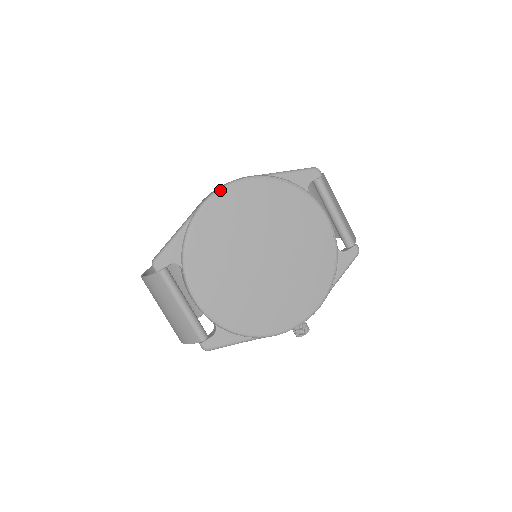
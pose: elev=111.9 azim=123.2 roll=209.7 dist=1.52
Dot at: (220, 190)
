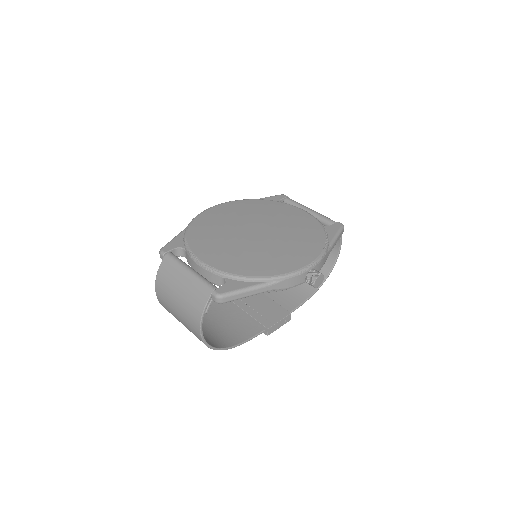
Dot at: (208, 208)
